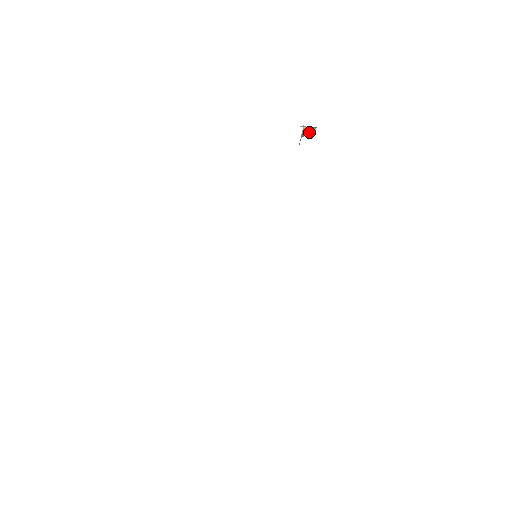
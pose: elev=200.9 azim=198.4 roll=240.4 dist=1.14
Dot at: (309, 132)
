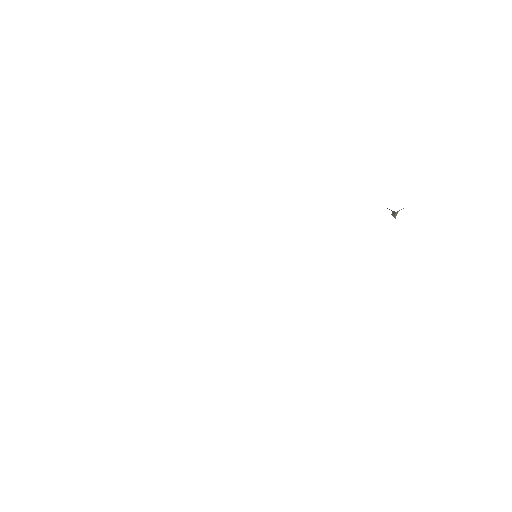
Dot at: (396, 215)
